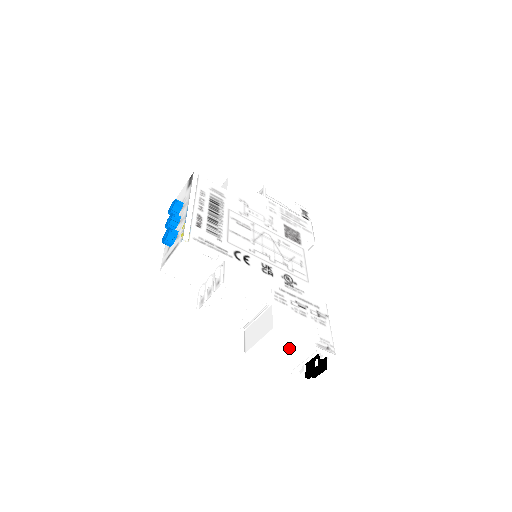
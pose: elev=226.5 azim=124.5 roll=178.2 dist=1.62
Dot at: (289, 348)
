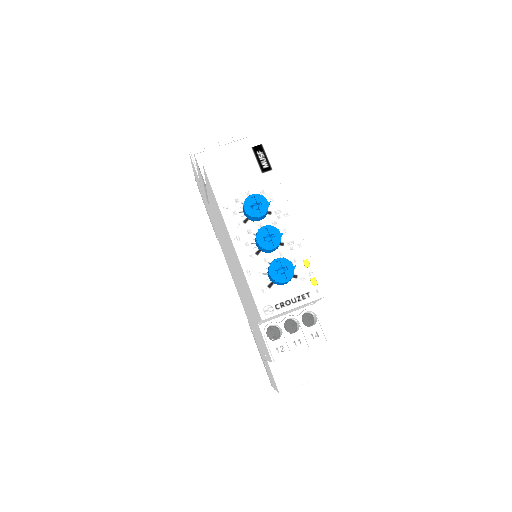
Dot at: occluded
